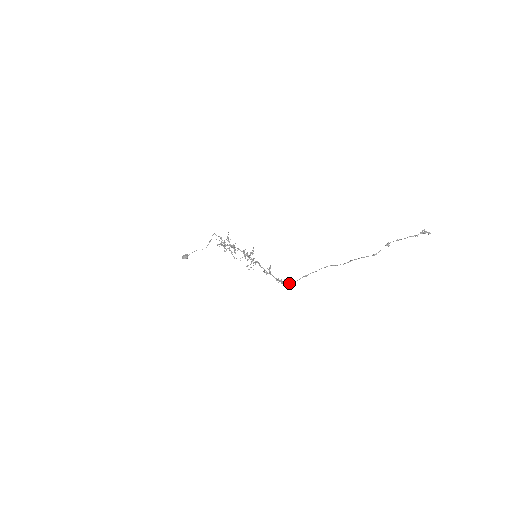
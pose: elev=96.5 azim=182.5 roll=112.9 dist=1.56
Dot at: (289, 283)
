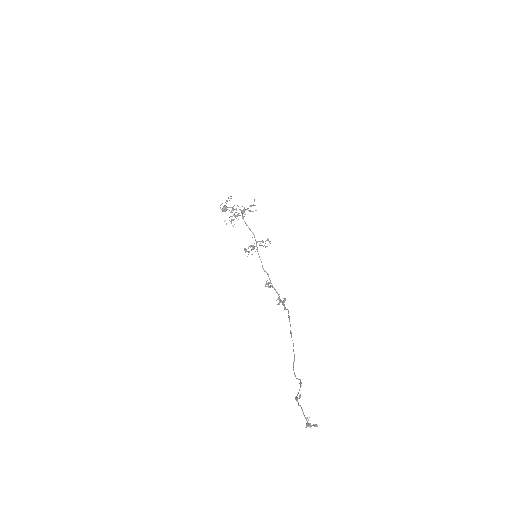
Dot at: (285, 309)
